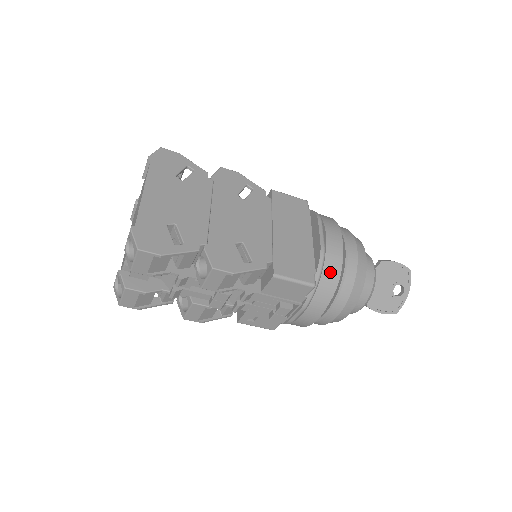
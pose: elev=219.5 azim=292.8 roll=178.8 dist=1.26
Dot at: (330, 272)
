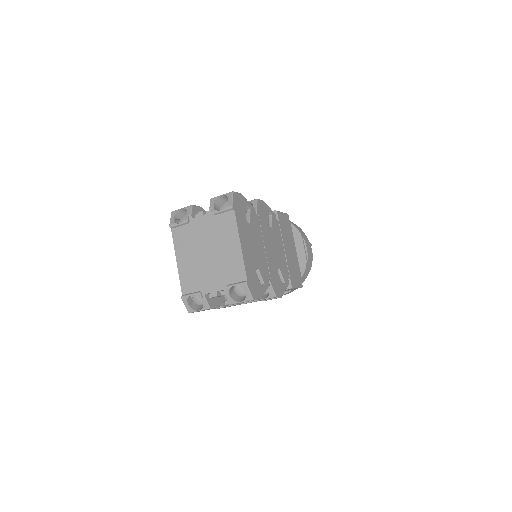
Dot at: (306, 274)
